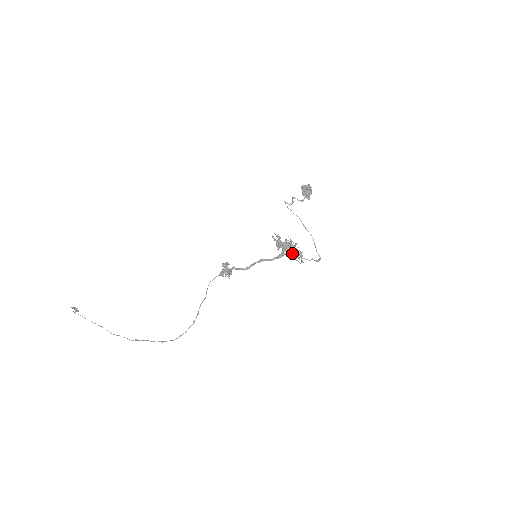
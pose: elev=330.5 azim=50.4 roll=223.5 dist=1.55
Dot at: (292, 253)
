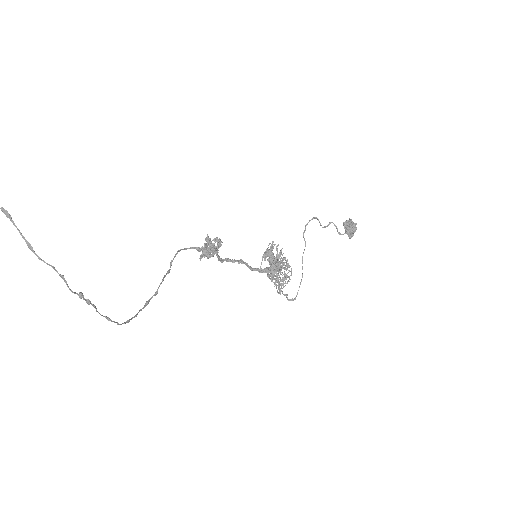
Dot at: occluded
